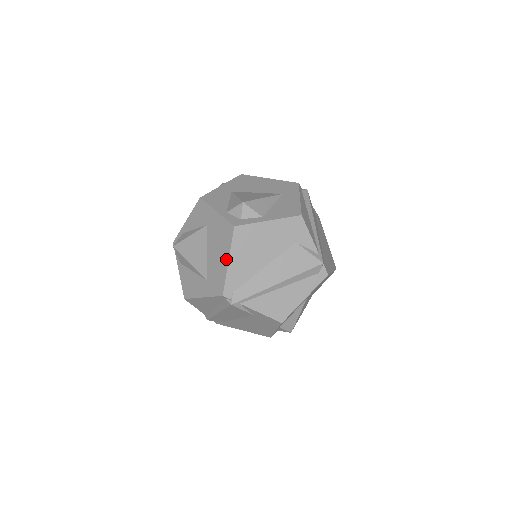
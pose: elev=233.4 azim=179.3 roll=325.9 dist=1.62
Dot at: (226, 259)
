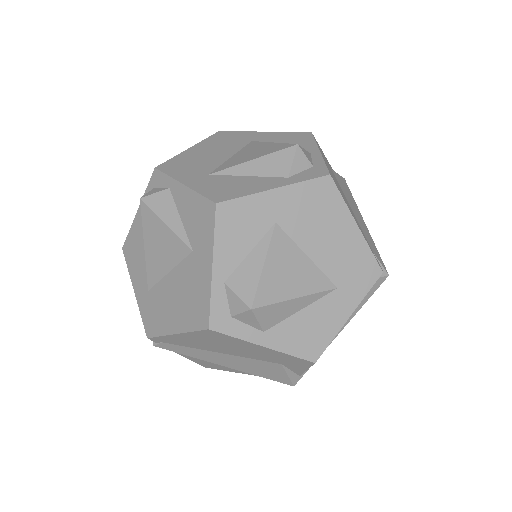
Dot at: (175, 328)
